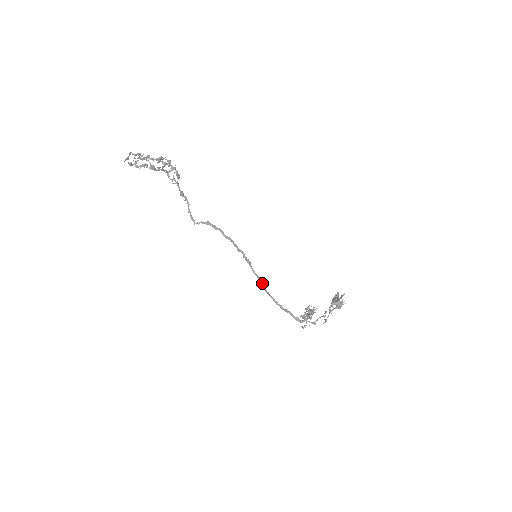
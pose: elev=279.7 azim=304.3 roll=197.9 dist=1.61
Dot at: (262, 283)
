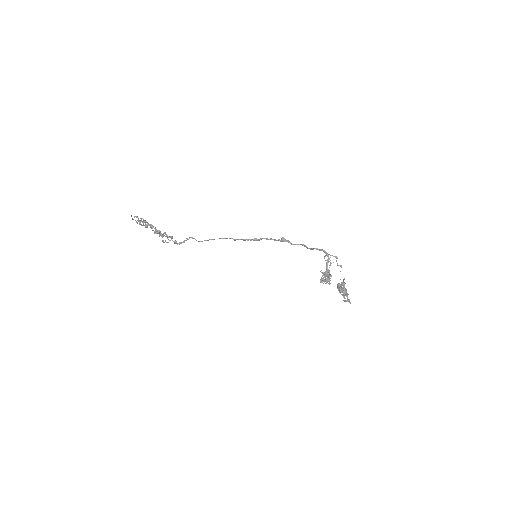
Dot at: (275, 239)
